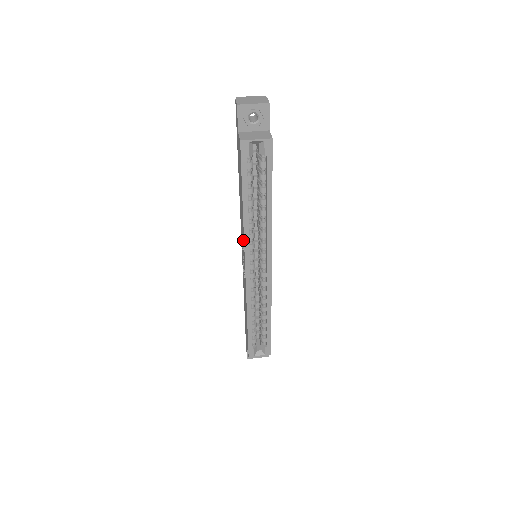
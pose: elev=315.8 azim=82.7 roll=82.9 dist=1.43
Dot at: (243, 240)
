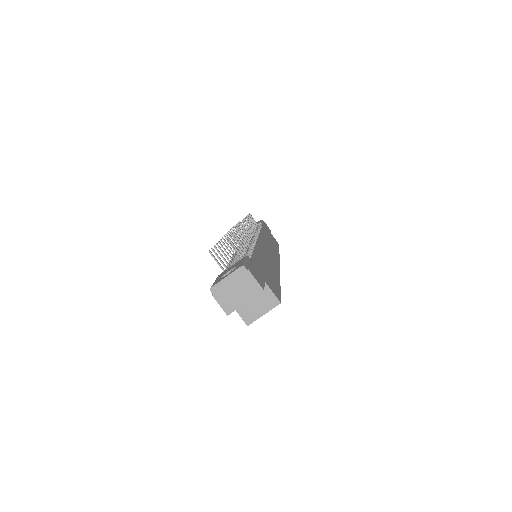
Dot at: occluded
